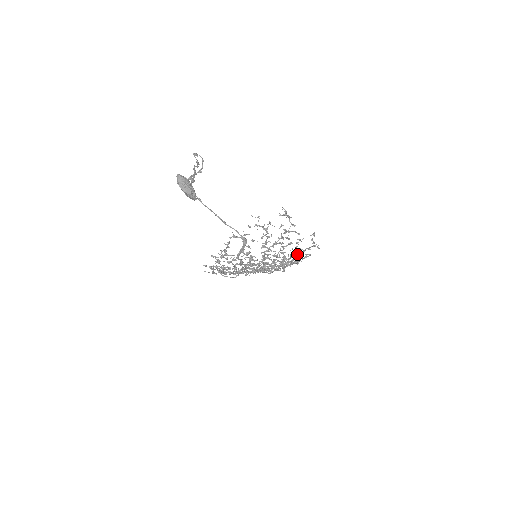
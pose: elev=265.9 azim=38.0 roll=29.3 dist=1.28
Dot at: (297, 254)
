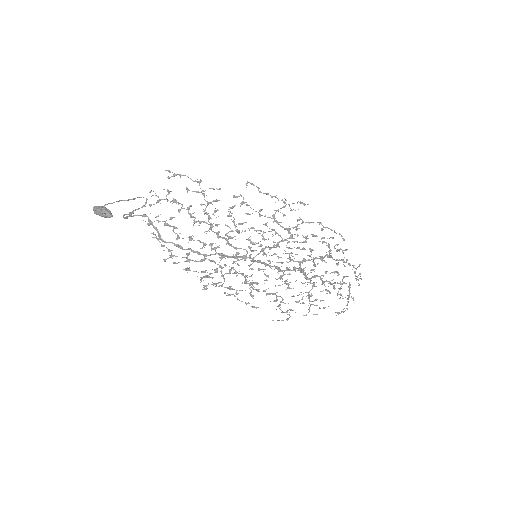
Dot at: (274, 221)
